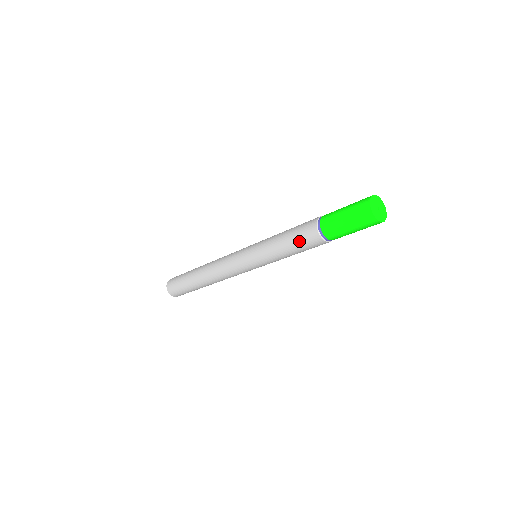
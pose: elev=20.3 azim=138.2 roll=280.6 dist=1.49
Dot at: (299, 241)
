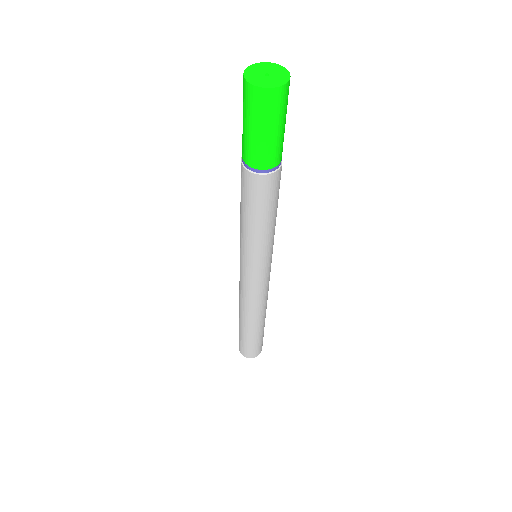
Dot at: (241, 190)
